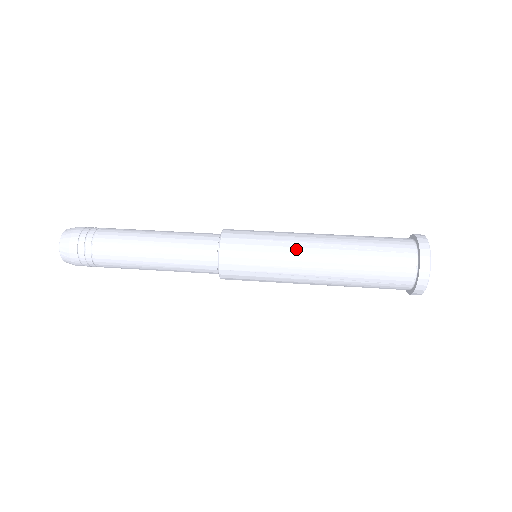
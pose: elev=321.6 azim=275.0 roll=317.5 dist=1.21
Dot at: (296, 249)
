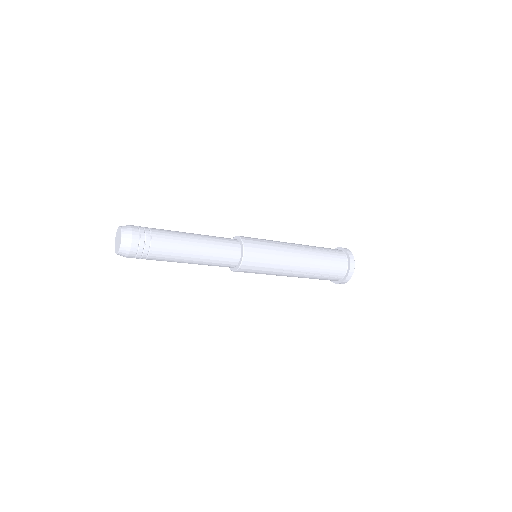
Dot at: occluded
